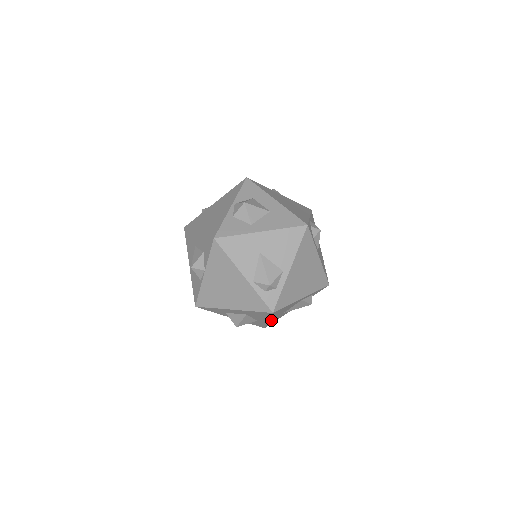
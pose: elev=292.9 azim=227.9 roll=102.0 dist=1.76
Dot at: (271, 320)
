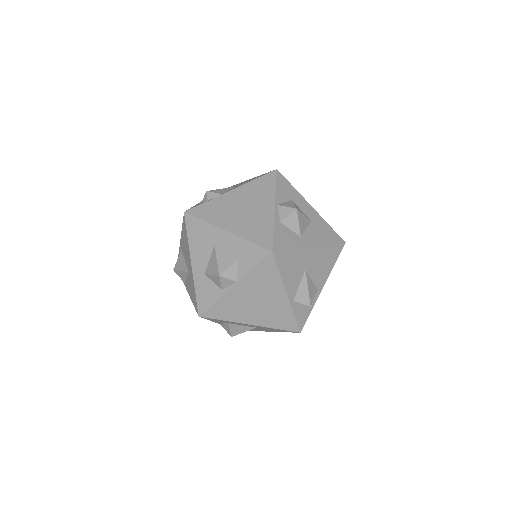
Dot at: occluded
